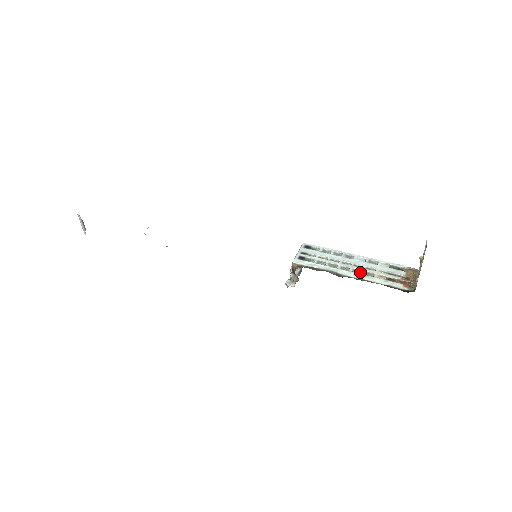
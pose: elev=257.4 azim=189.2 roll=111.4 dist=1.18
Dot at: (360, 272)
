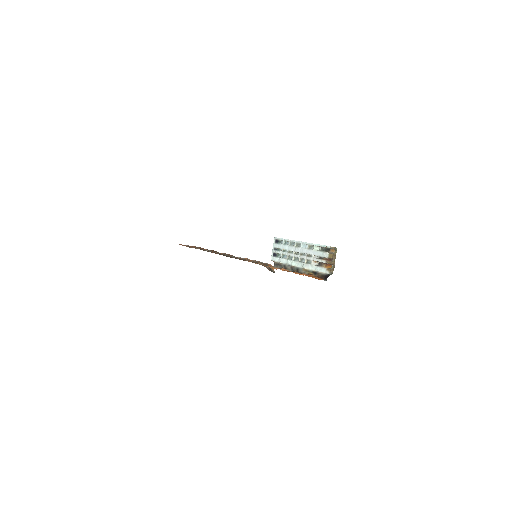
Dot at: (305, 259)
